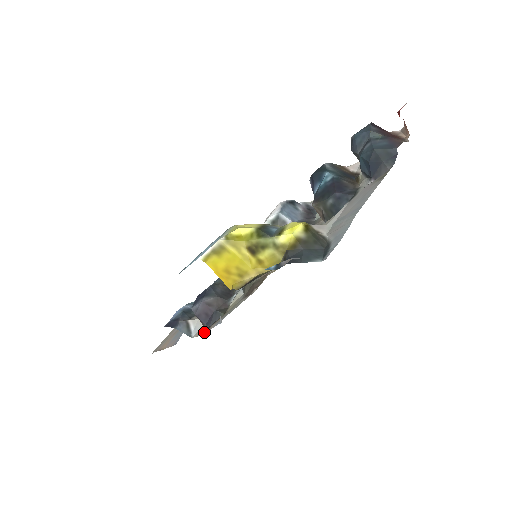
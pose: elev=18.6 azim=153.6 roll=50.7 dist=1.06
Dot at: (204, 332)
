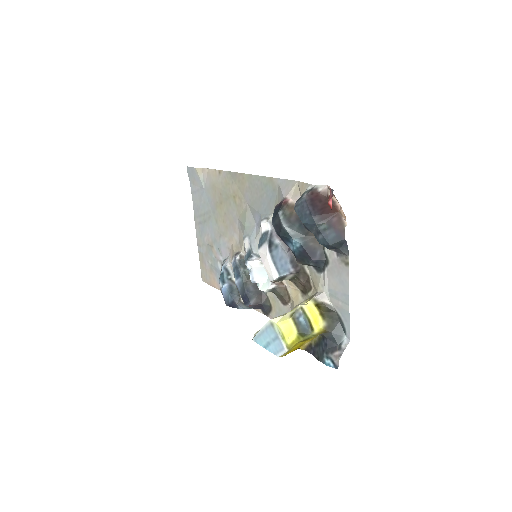
Dot at: (264, 314)
